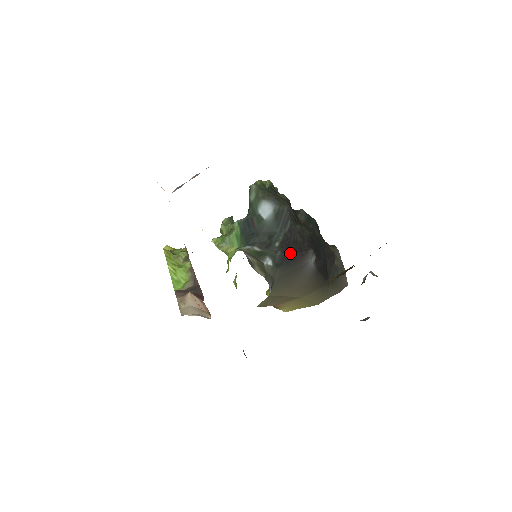
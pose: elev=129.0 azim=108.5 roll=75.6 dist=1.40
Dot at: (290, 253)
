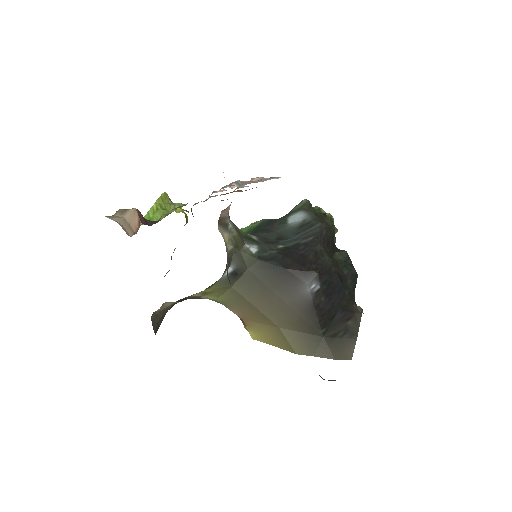
Dot at: (287, 259)
